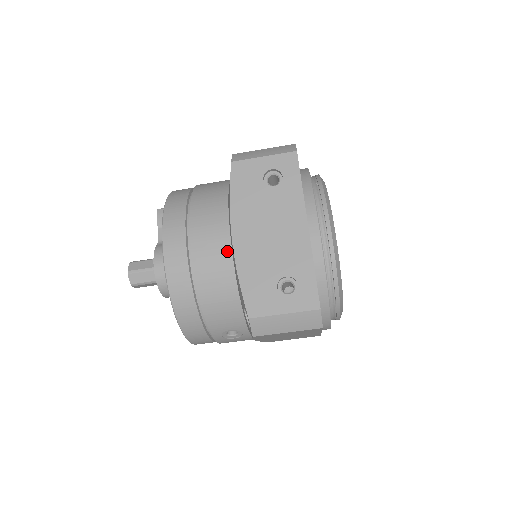
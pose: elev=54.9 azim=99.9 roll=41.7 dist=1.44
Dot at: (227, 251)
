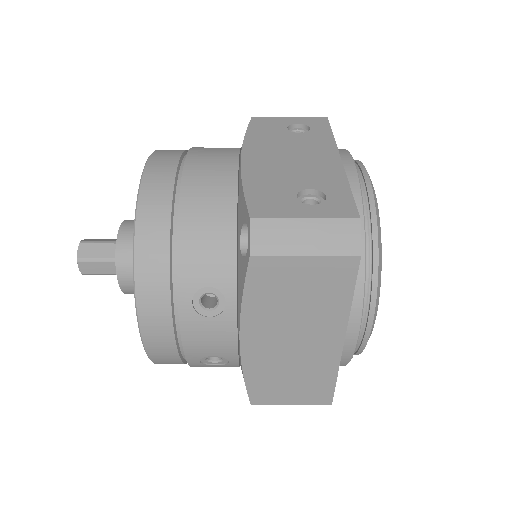
Dot at: (232, 168)
